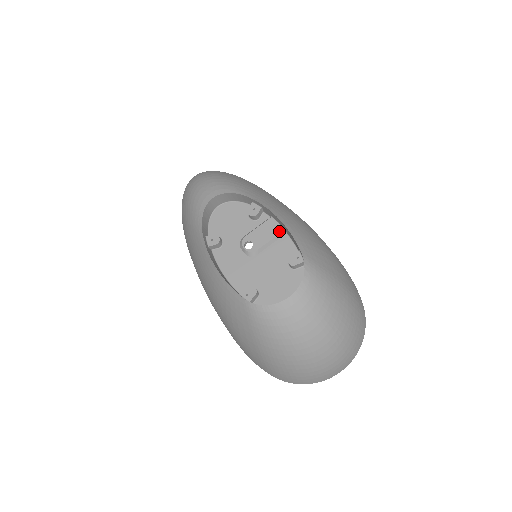
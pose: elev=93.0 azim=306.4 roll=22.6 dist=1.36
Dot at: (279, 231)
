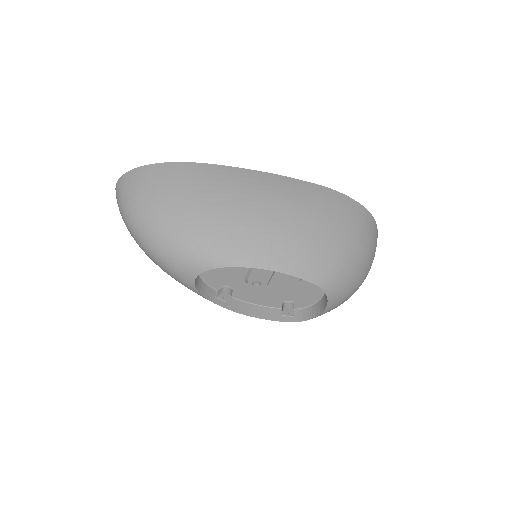
Dot at: occluded
